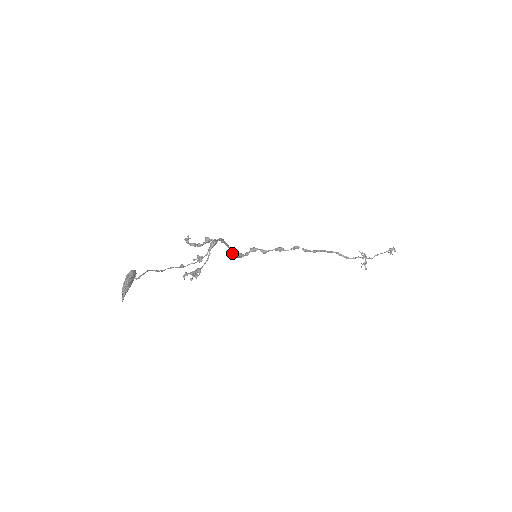
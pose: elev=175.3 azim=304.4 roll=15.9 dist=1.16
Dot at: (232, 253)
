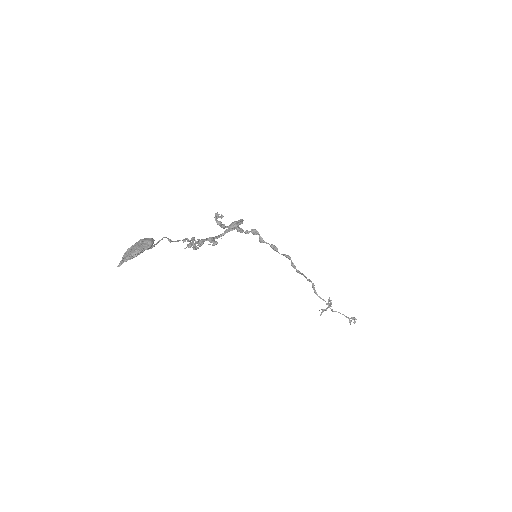
Dot at: occluded
